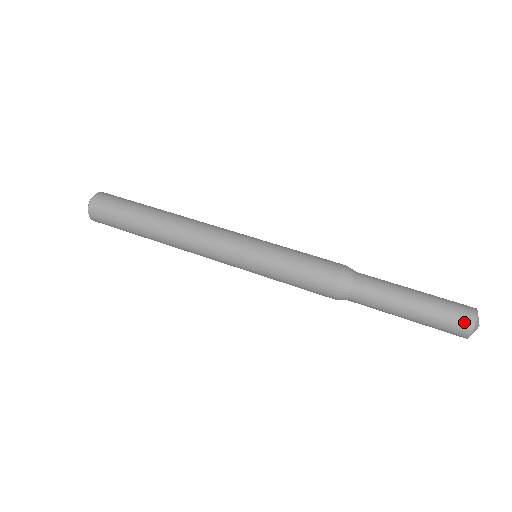
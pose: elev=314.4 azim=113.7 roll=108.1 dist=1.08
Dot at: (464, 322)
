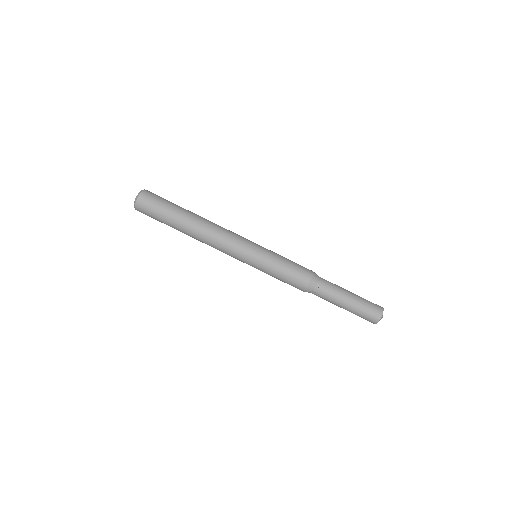
Dot at: (372, 321)
